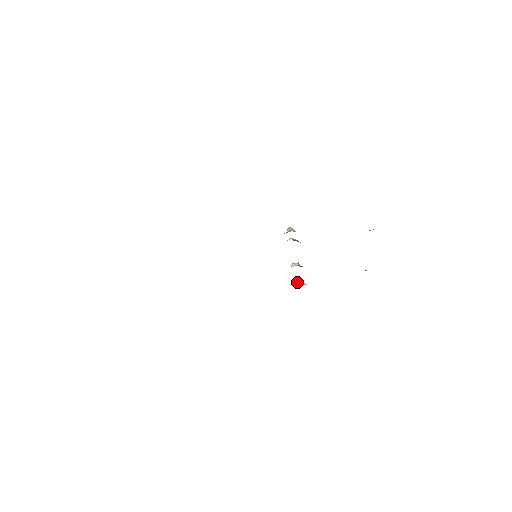
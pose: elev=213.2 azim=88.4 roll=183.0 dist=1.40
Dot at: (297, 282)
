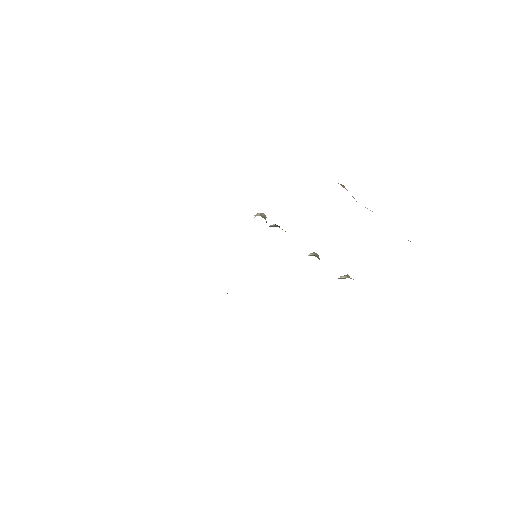
Dot at: occluded
